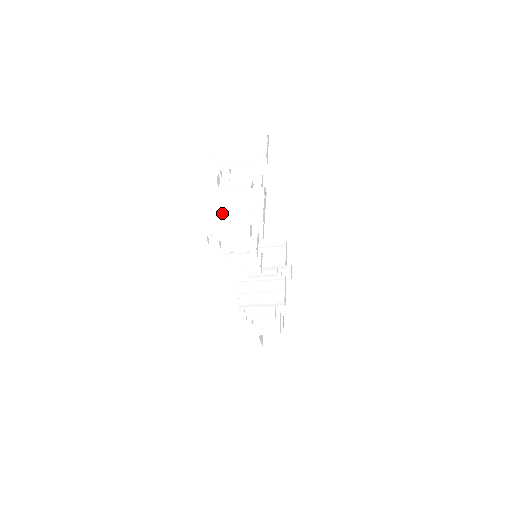
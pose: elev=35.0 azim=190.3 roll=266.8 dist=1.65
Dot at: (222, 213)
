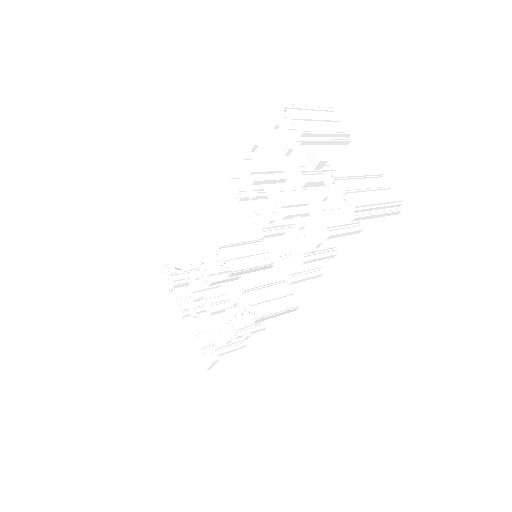
Dot at: (371, 202)
